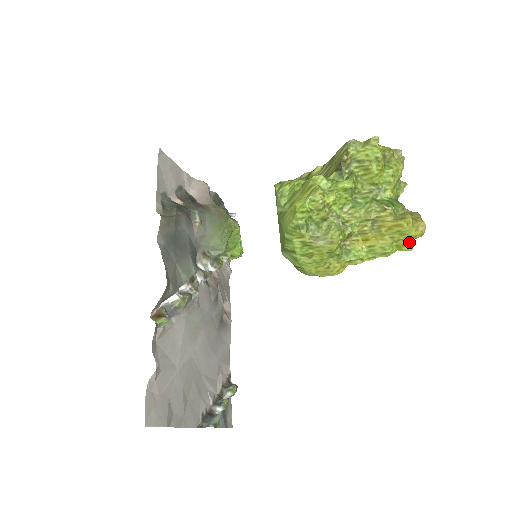
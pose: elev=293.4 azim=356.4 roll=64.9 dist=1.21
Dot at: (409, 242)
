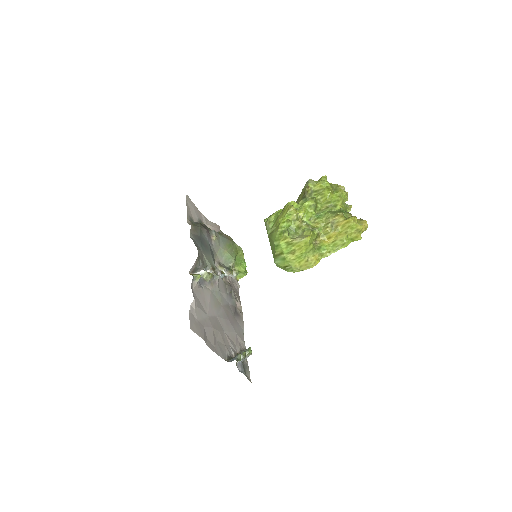
Dot at: (358, 234)
